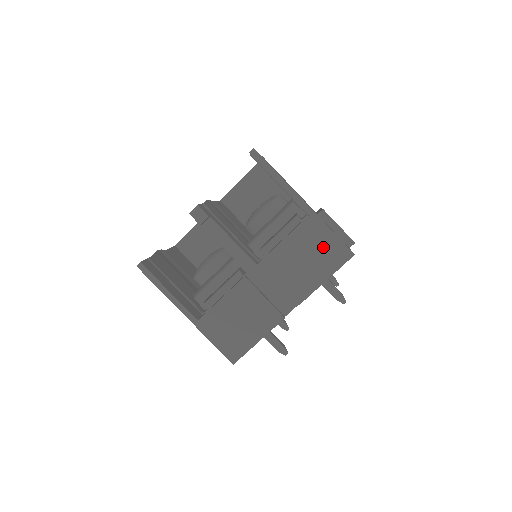
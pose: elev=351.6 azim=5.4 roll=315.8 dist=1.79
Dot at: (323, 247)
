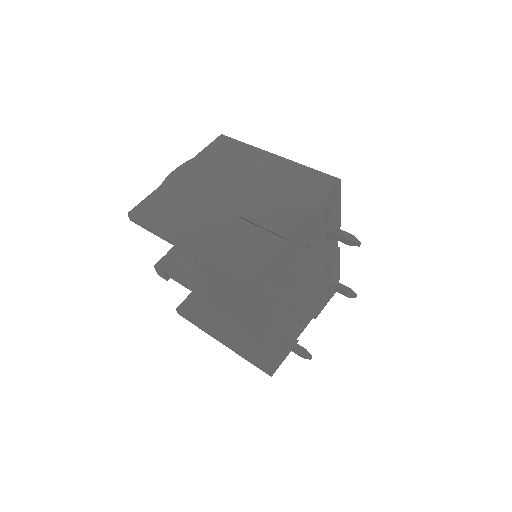
Dot at: (225, 282)
